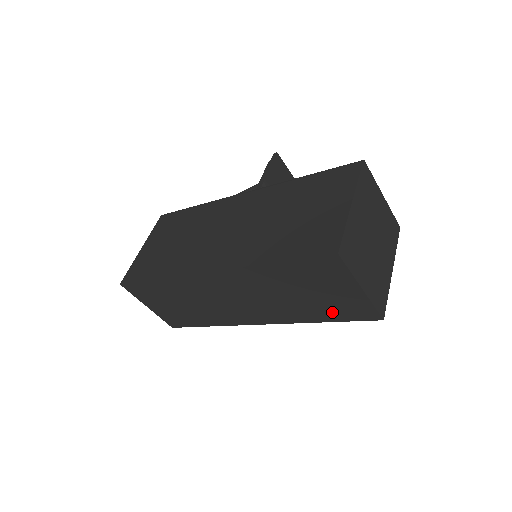
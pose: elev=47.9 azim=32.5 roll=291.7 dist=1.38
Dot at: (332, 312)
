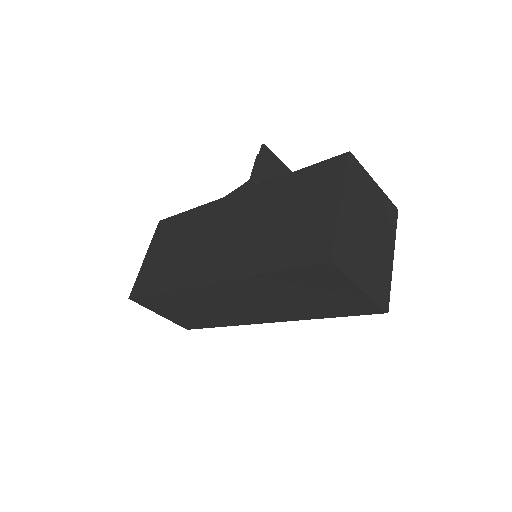
Dot at: (336, 309)
